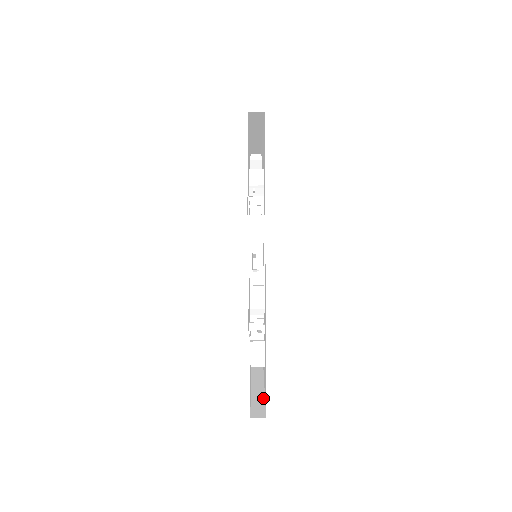
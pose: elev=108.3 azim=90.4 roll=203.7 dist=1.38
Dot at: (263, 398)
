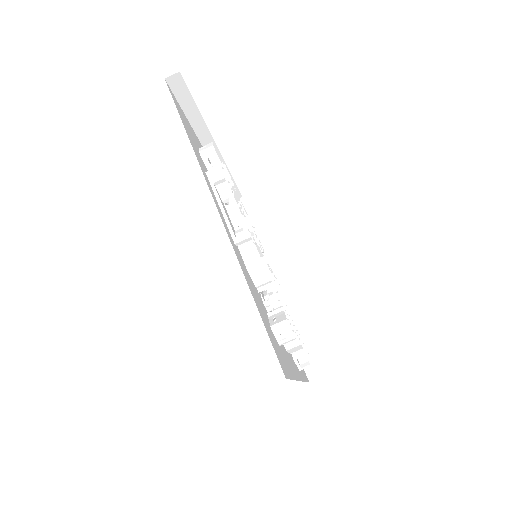
Dot at: occluded
